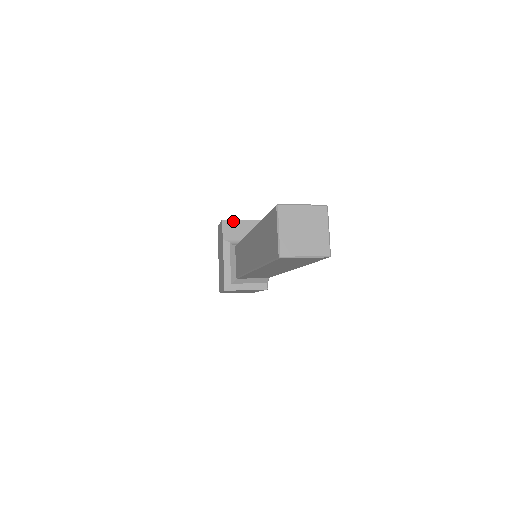
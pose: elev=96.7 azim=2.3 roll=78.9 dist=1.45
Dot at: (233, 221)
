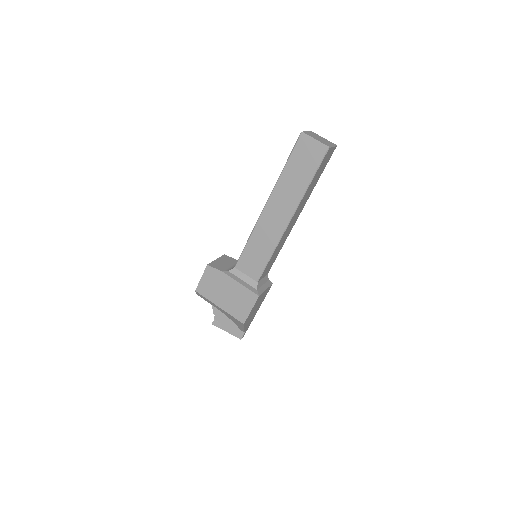
Dot at: (213, 262)
